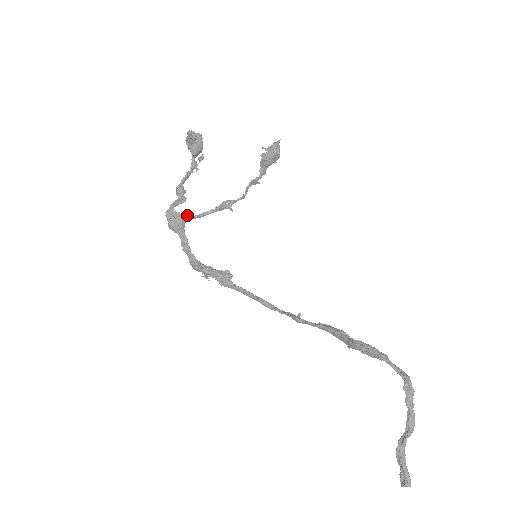
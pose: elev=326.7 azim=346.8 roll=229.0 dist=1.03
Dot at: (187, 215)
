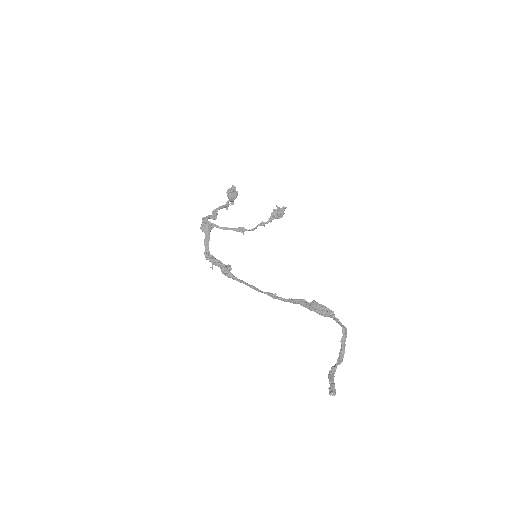
Dot at: occluded
